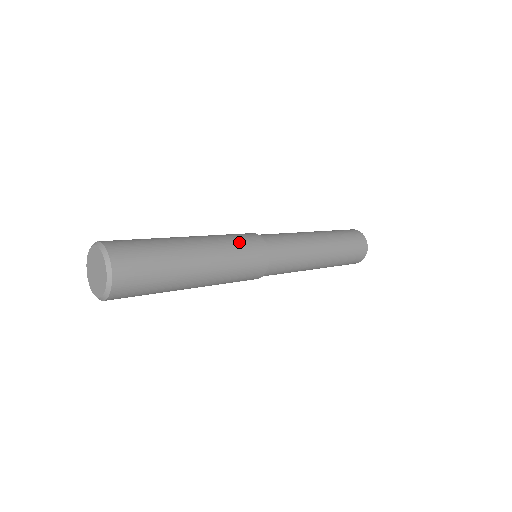
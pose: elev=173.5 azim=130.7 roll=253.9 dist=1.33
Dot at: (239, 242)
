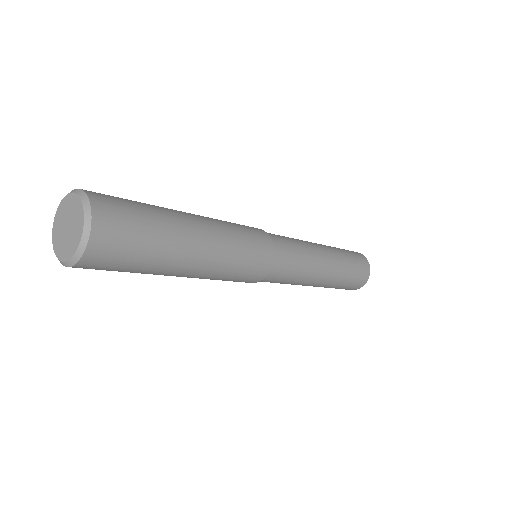
Dot at: (248, 252)
